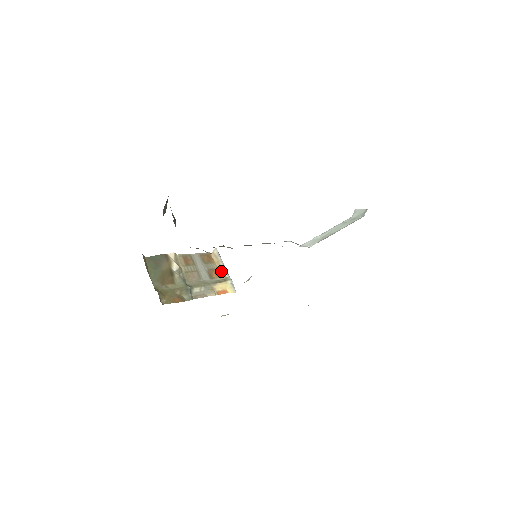
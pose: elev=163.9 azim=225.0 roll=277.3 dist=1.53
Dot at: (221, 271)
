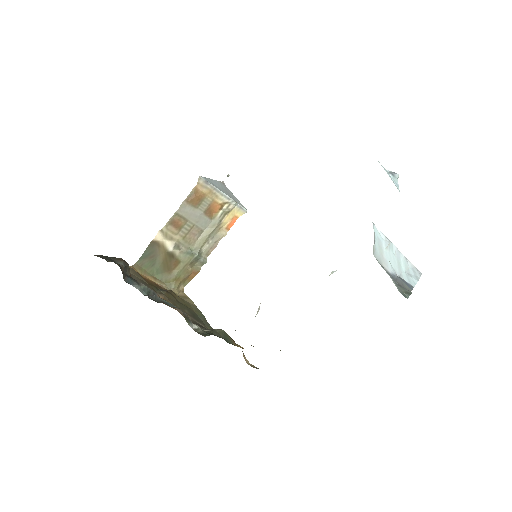
Dot at: (219, 199)
